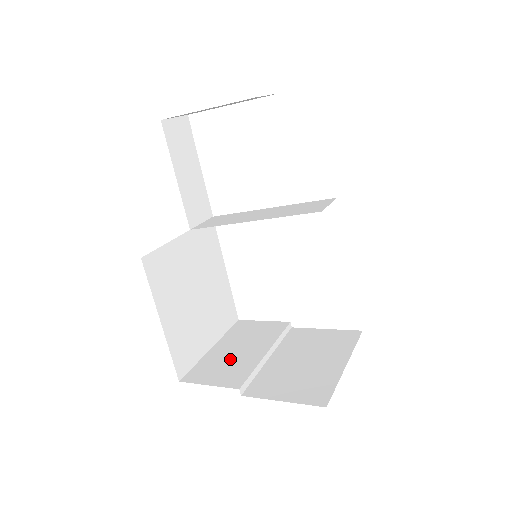
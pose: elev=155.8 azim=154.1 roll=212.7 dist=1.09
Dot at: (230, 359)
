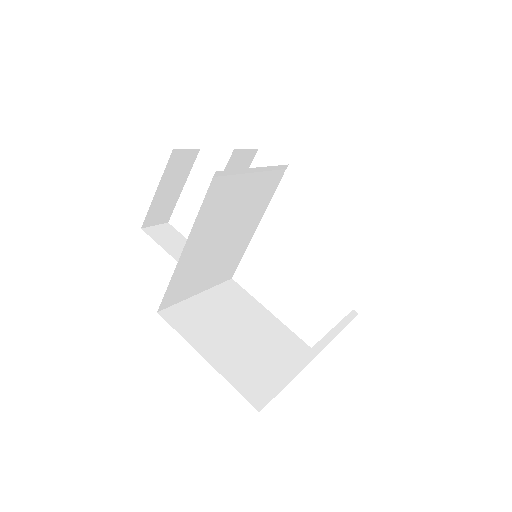
Dot at: occluded
